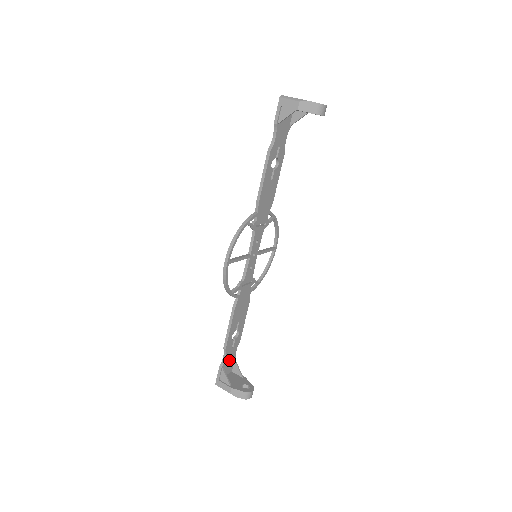
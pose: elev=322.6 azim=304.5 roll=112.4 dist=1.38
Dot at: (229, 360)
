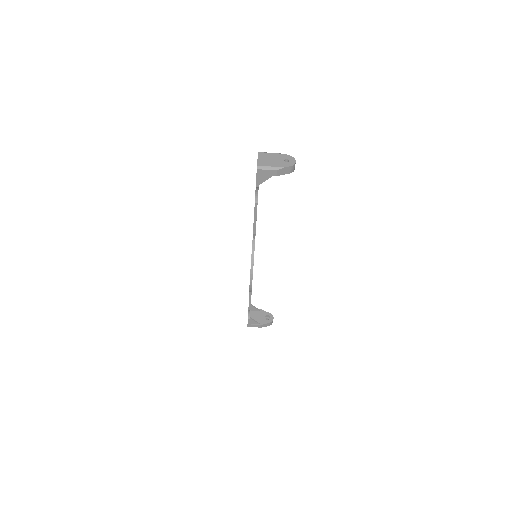
Dot at: occluded
